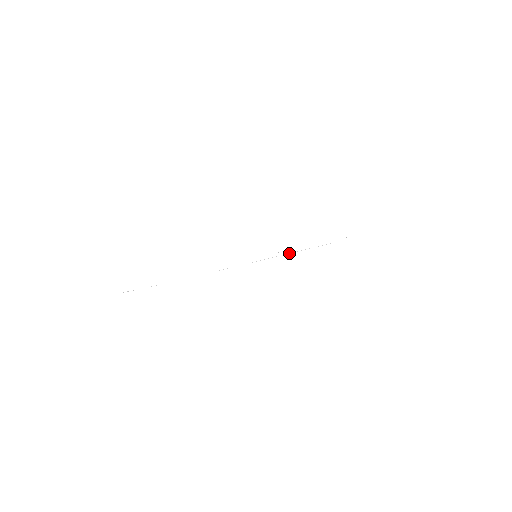
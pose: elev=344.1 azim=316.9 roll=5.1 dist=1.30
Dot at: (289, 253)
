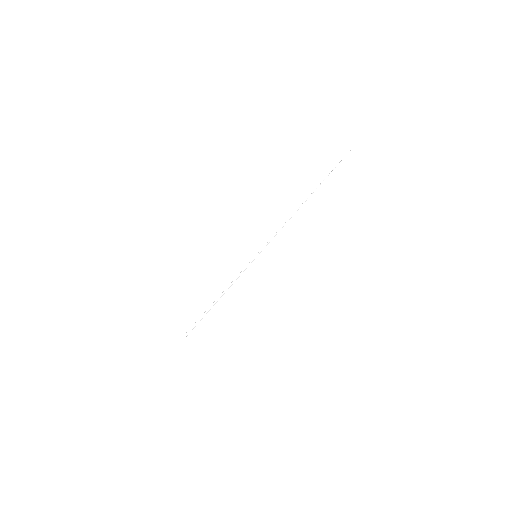
Dot at: (282, 227)
